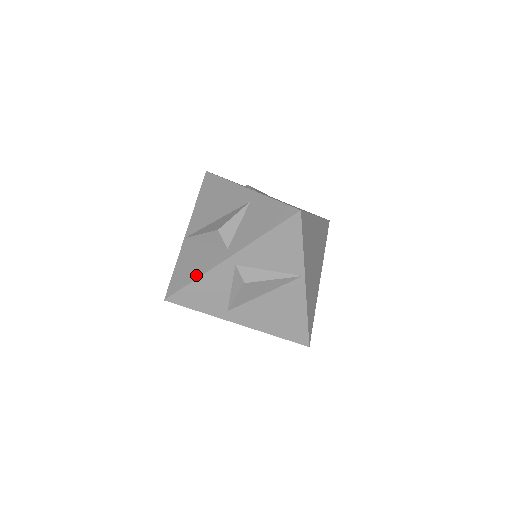
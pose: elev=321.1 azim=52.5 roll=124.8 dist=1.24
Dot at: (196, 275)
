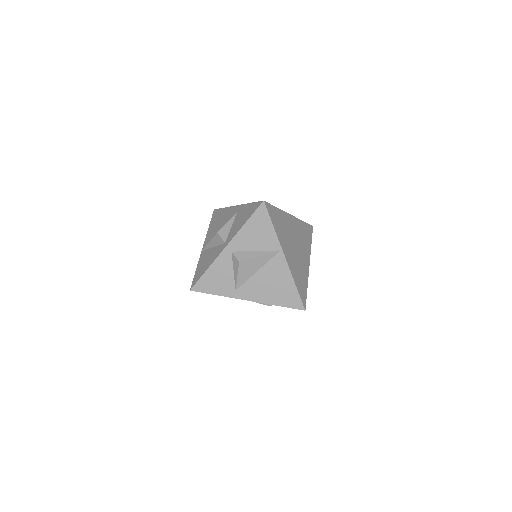
Dot at: (208, 266)
